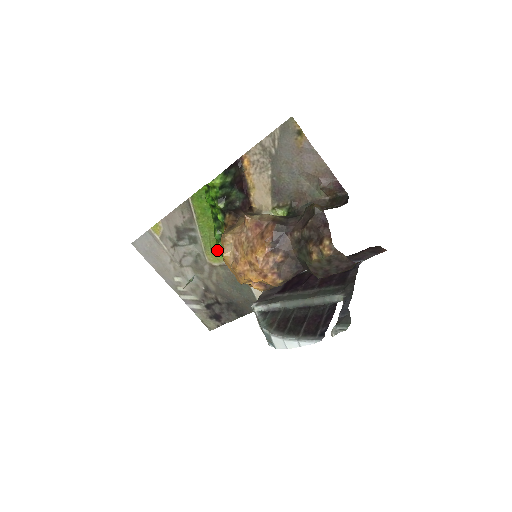
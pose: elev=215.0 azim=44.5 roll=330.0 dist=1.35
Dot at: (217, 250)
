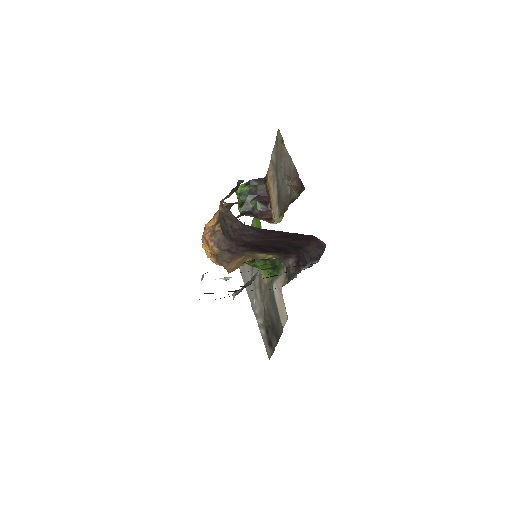
Dot at: occluded
